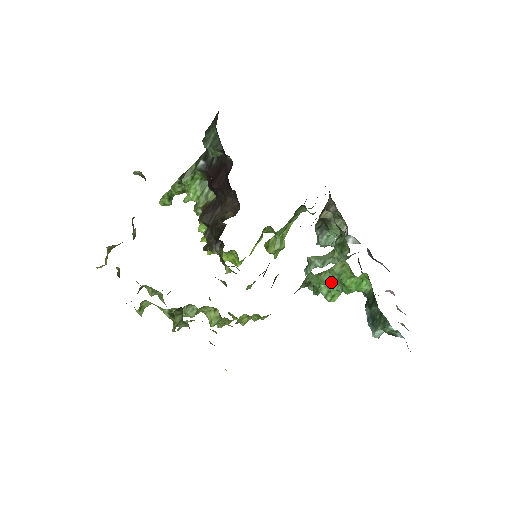
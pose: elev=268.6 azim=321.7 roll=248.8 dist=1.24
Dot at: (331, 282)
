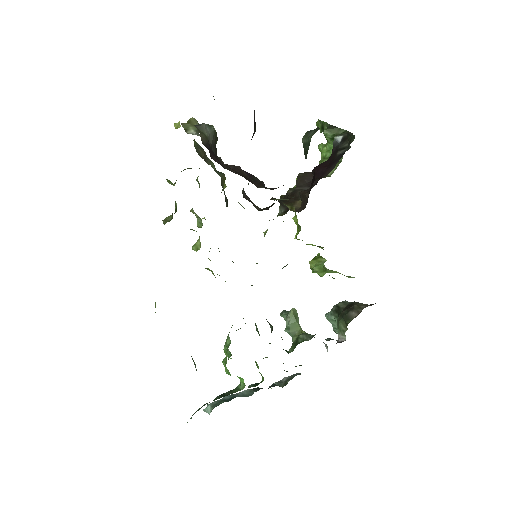
Dot at: occluded
